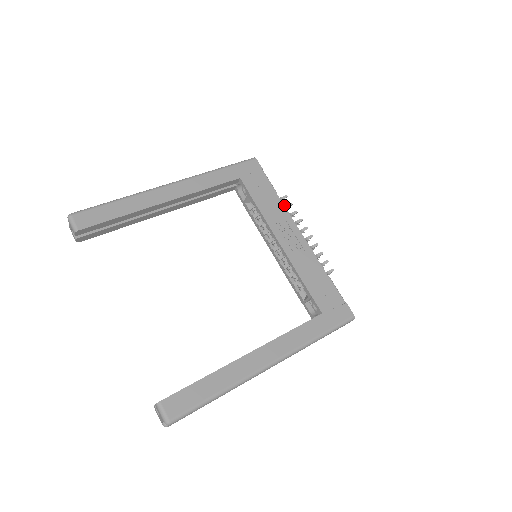
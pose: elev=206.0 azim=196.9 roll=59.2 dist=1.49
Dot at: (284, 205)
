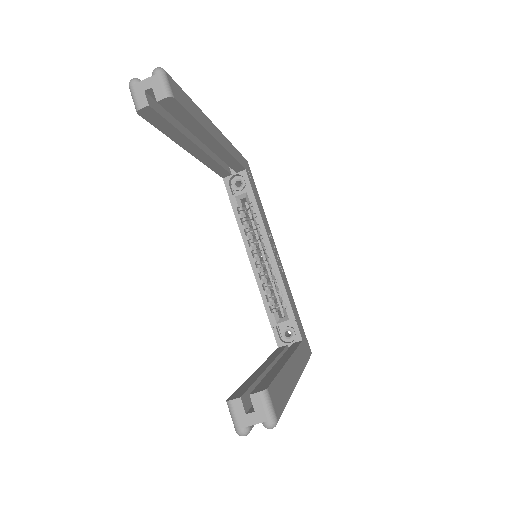
Dot at: occluded
